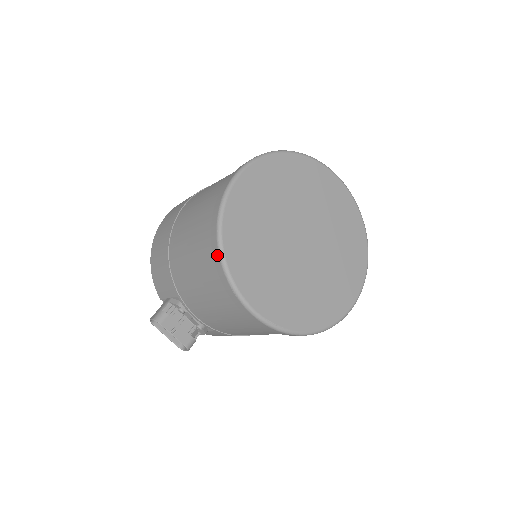
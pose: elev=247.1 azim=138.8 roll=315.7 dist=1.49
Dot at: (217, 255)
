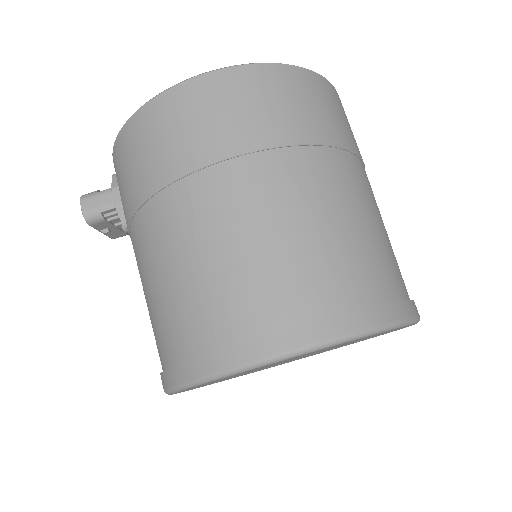
Dot at: (169, 383)
